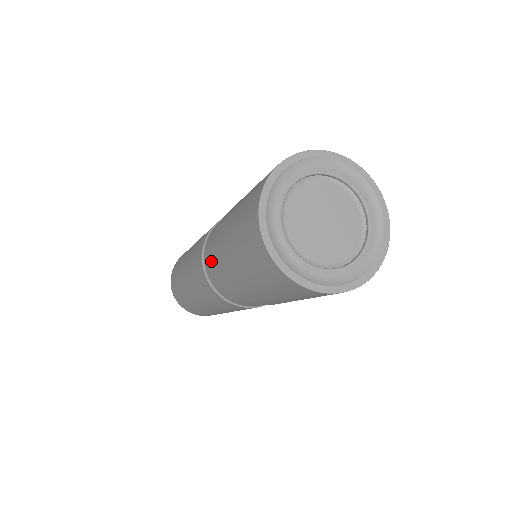
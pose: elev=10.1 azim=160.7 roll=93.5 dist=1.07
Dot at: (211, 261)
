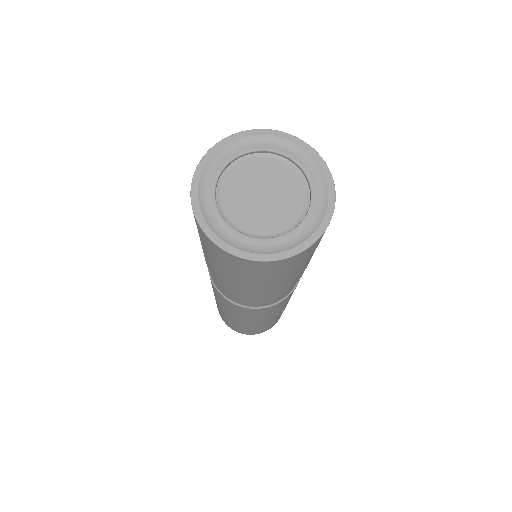
Dot at: occluded
